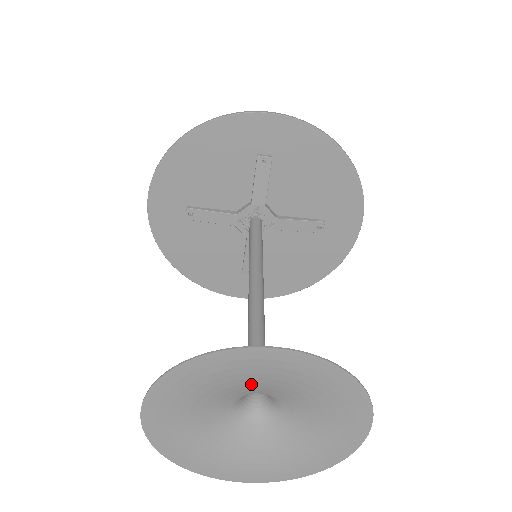
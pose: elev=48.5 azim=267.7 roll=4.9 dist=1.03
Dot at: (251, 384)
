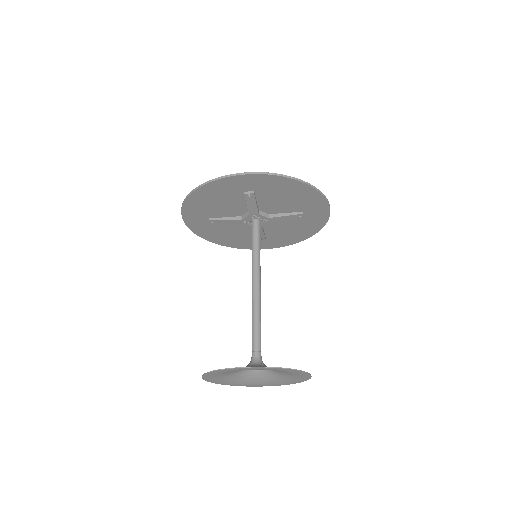
Dot at: occluded
